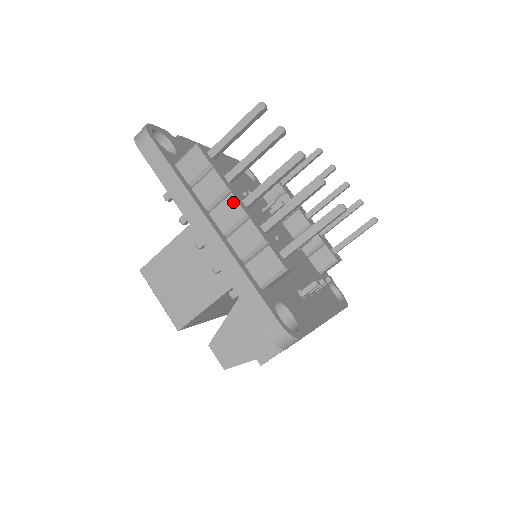
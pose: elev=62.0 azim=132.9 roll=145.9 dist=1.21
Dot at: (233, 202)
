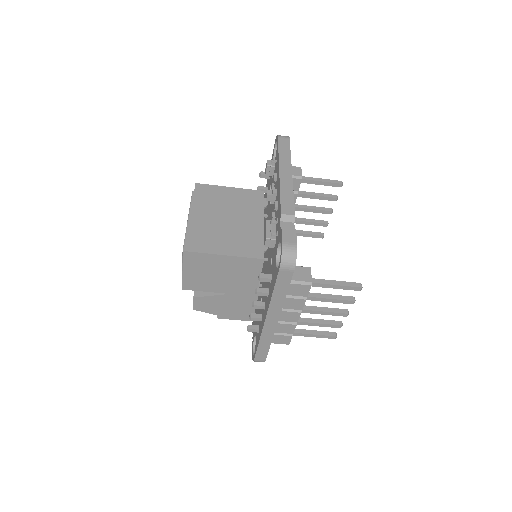
Dot at: (297, 316)
